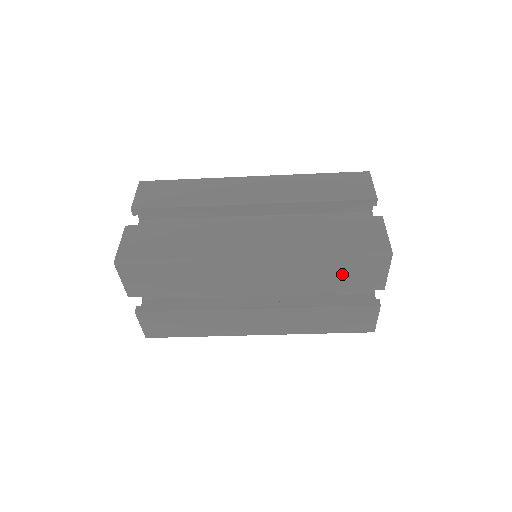
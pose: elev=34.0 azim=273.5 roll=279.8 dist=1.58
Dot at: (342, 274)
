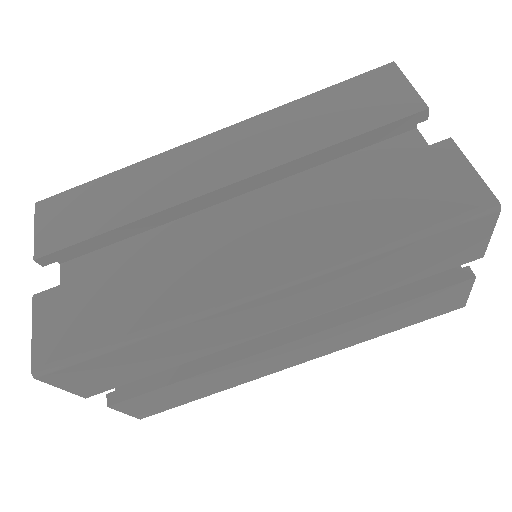
Dot at: (414, 262)
